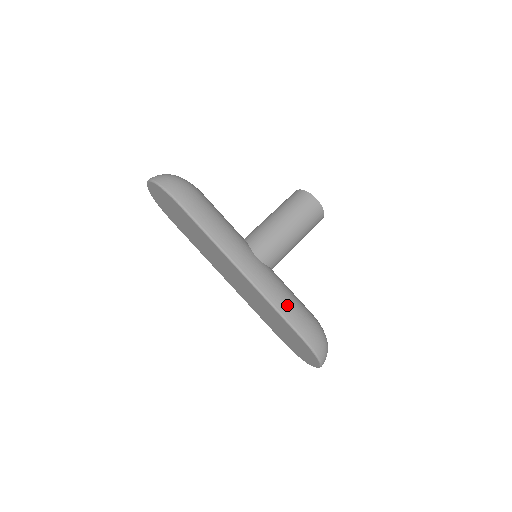
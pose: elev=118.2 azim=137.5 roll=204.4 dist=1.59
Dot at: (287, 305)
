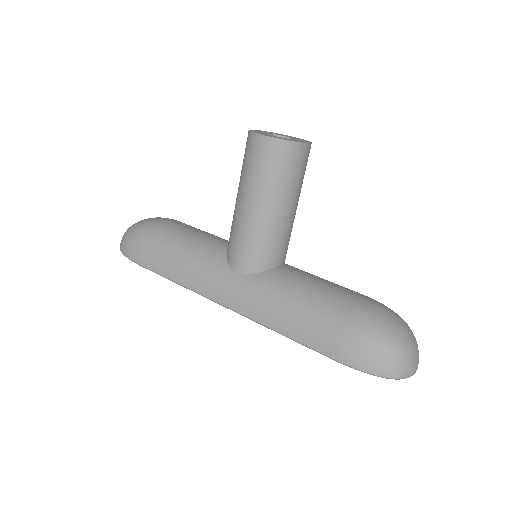
Dot at: (295, 322)
